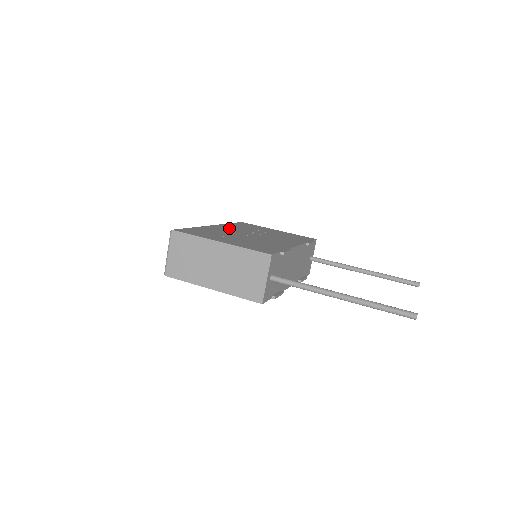
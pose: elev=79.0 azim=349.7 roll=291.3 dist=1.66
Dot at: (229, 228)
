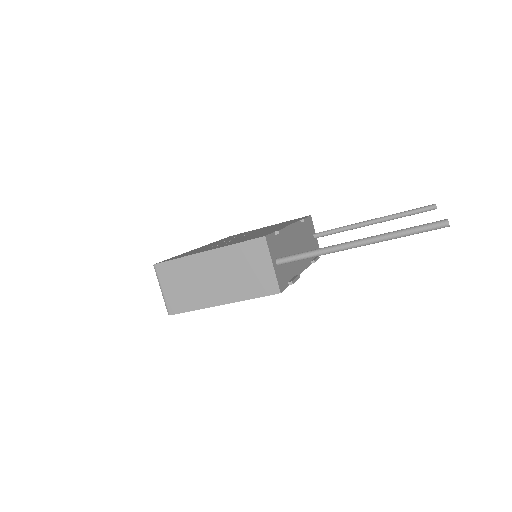
Dot at: (217, 242)
